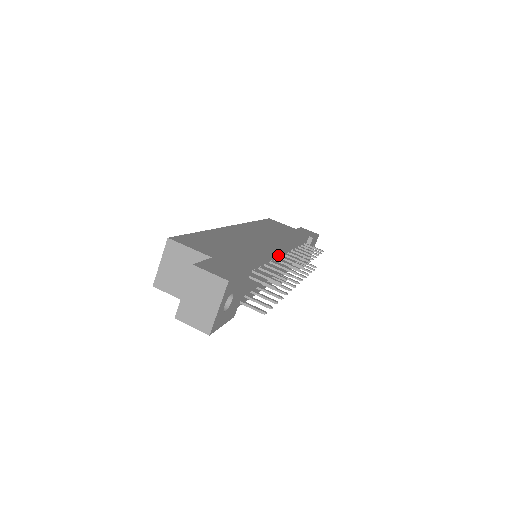
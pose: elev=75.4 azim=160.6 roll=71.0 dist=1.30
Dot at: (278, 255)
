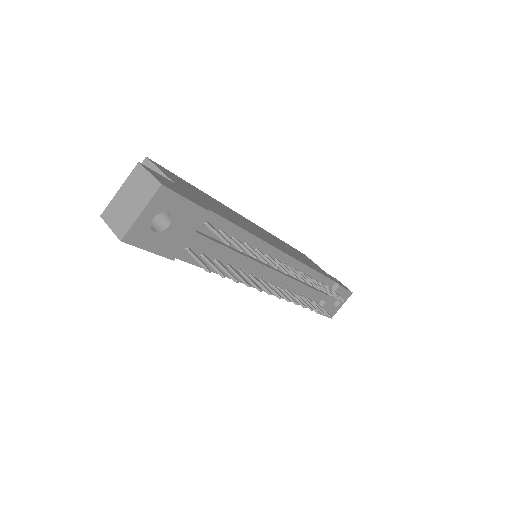
Dot at: (274, 254)
